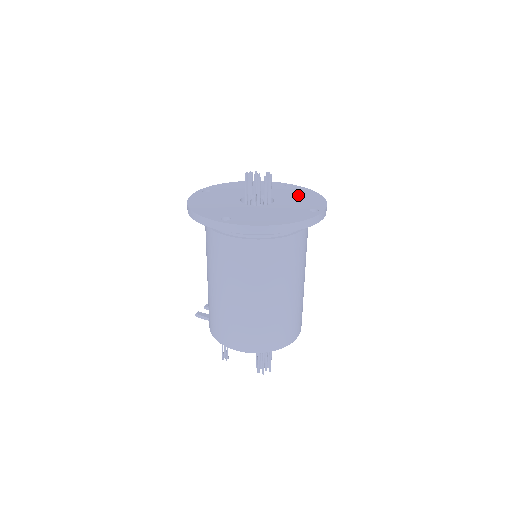
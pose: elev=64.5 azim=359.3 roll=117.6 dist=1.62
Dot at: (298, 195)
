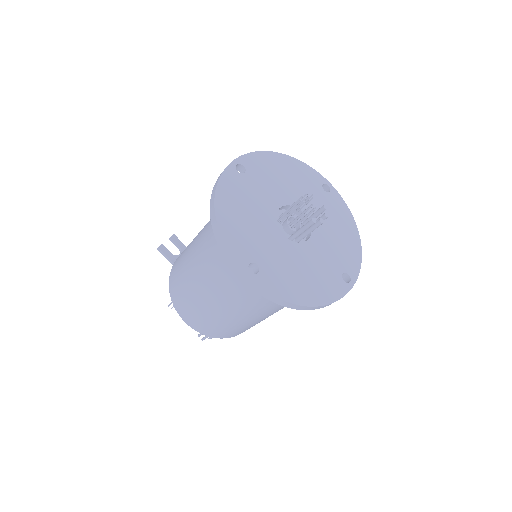
Dot at: (338, 227)
